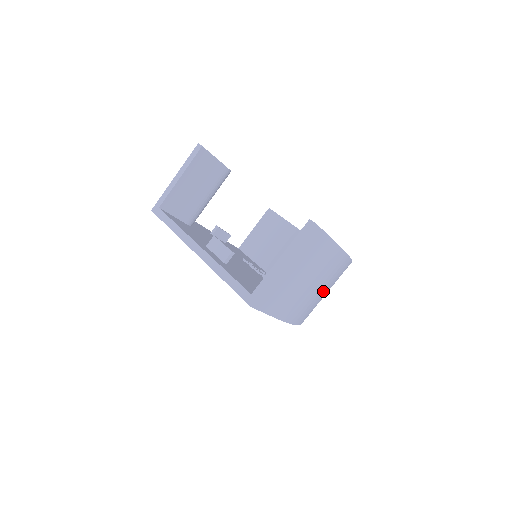
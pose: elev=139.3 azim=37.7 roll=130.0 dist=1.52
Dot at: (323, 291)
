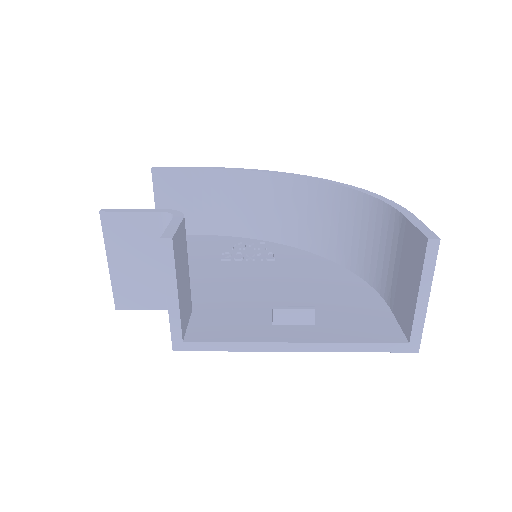
Dot at: occluded
